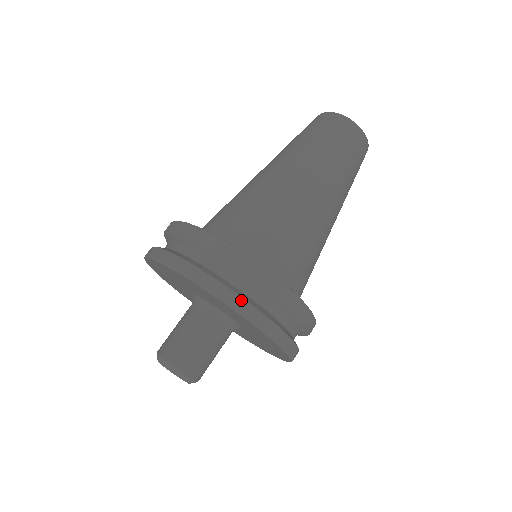
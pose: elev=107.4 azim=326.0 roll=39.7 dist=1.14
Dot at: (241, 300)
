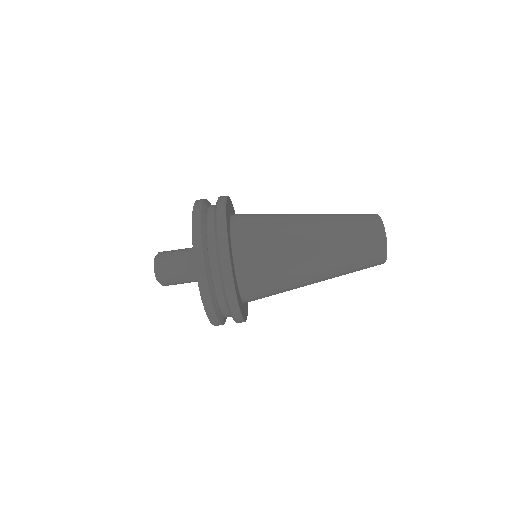
Dot at: (218, 323)
